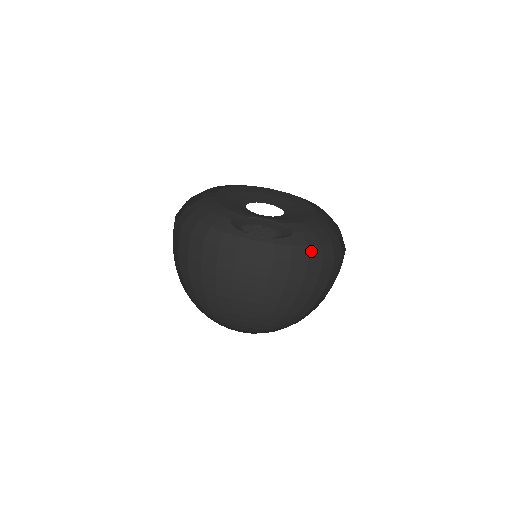
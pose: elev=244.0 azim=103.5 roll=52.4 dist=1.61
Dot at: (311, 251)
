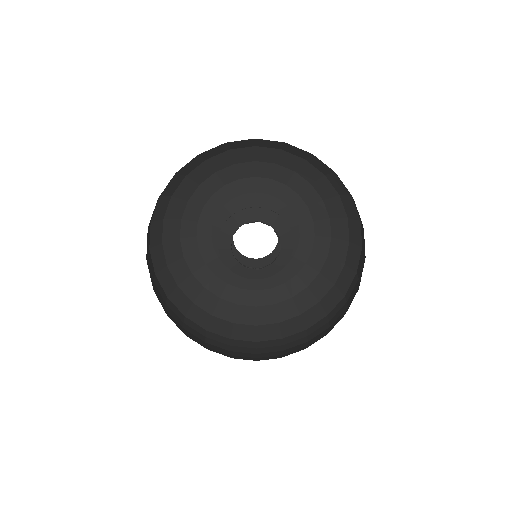
Dot at: (326, 302)
